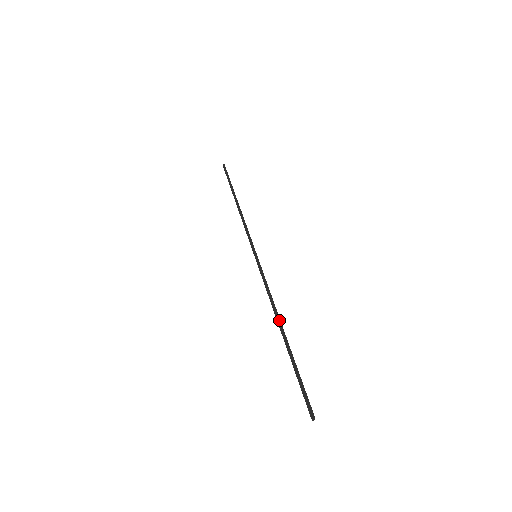
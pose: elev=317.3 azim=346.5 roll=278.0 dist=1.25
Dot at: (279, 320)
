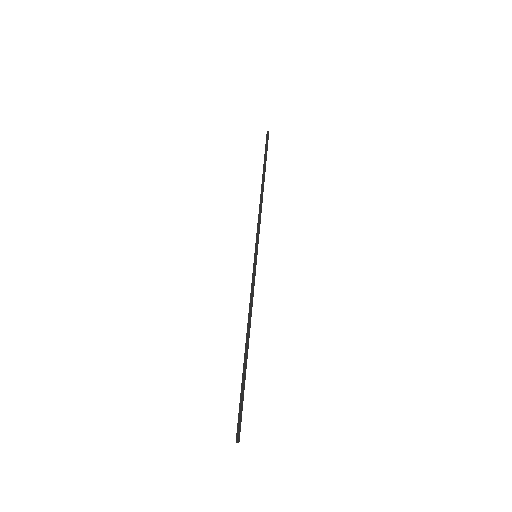
Dot at: (247, 335)
